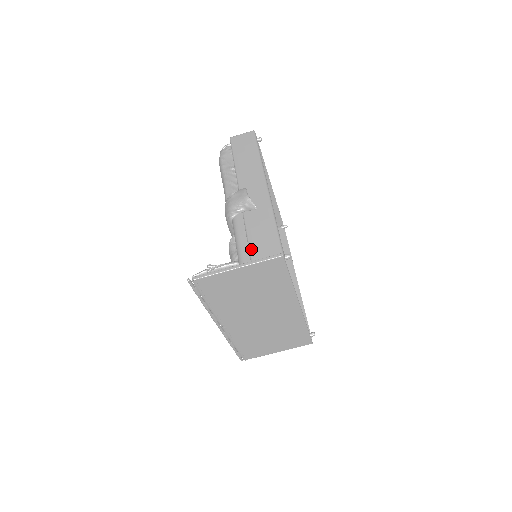
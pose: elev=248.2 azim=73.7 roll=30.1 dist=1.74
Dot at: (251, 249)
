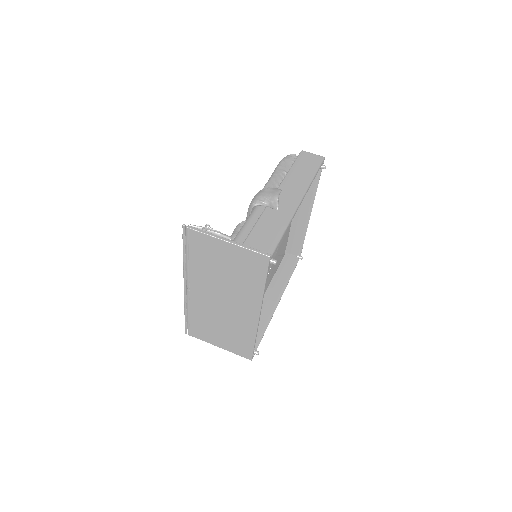
Dot at: (250, 236)
